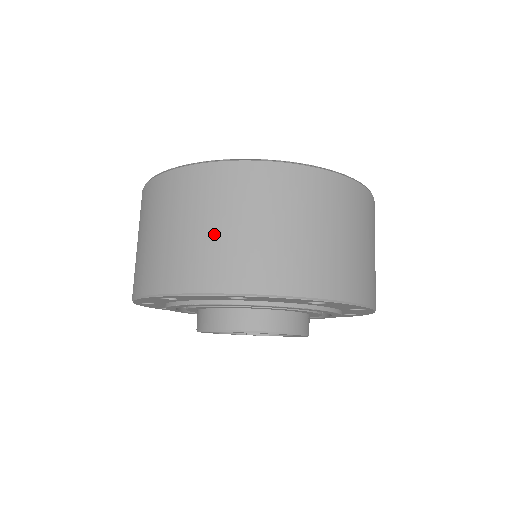
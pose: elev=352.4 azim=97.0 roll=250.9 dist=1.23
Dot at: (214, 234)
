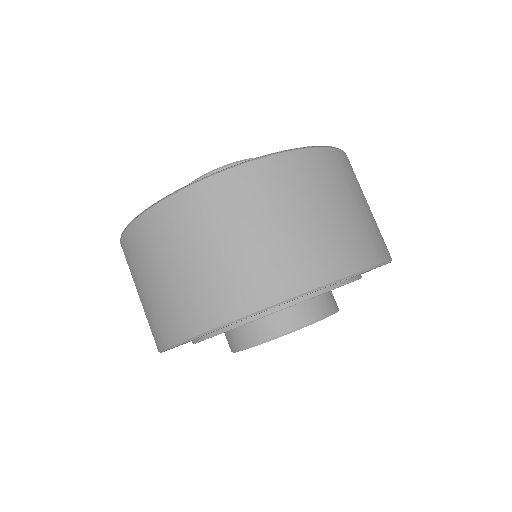
Dot at: (153, 292)
